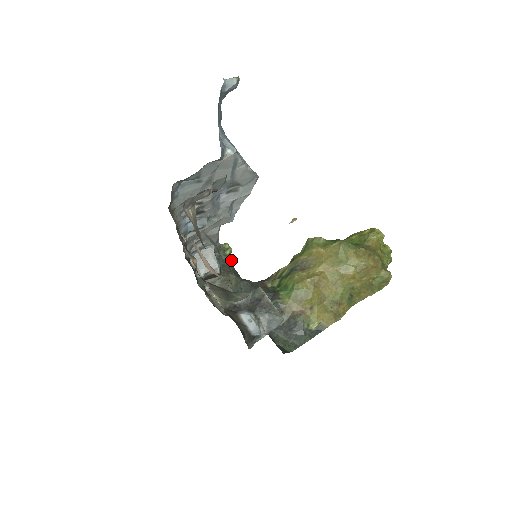
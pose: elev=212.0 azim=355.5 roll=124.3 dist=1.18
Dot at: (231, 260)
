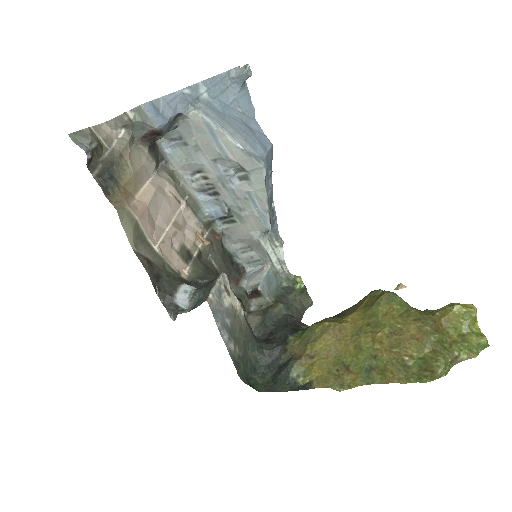
Dot at: (307, 303)
